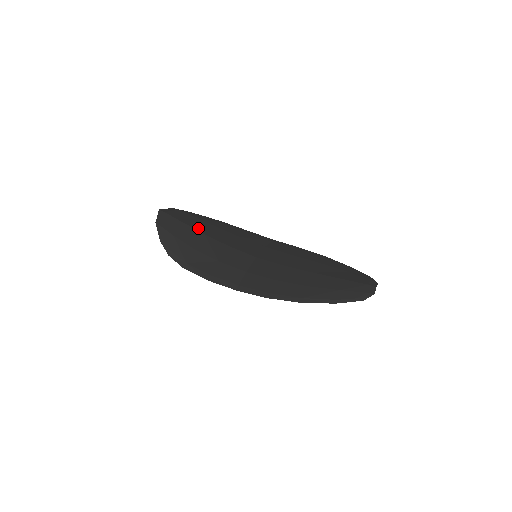
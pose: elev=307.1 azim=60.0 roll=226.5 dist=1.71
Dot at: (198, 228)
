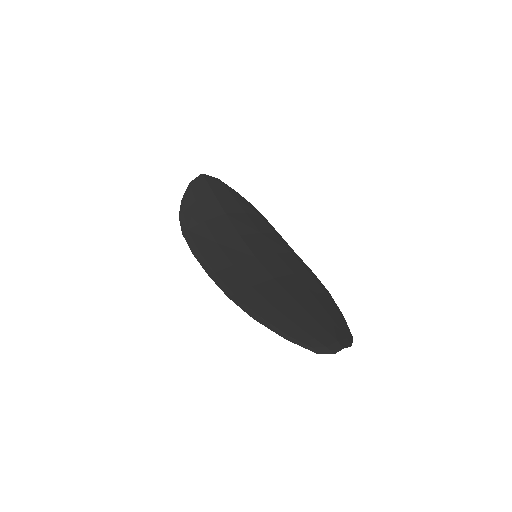
Dot at: (225, 205)
